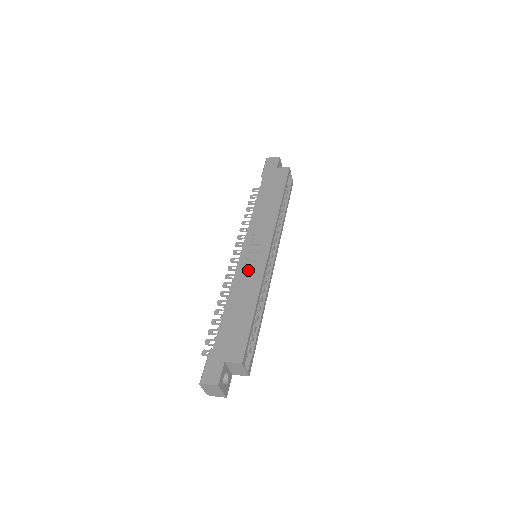
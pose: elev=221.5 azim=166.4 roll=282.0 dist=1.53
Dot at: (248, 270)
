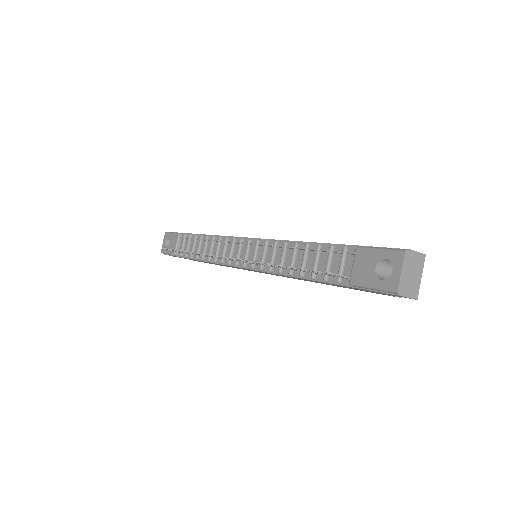
Dot at: occluded
